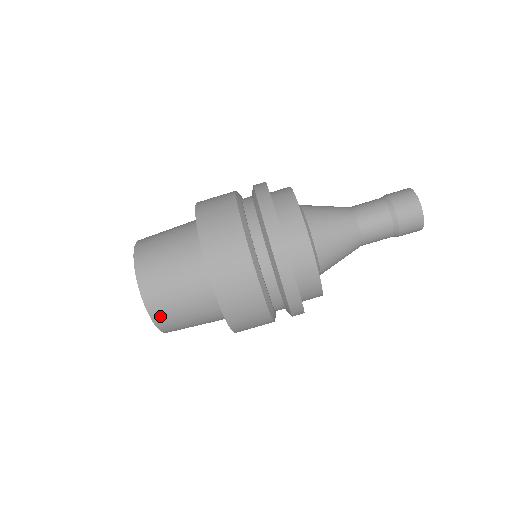
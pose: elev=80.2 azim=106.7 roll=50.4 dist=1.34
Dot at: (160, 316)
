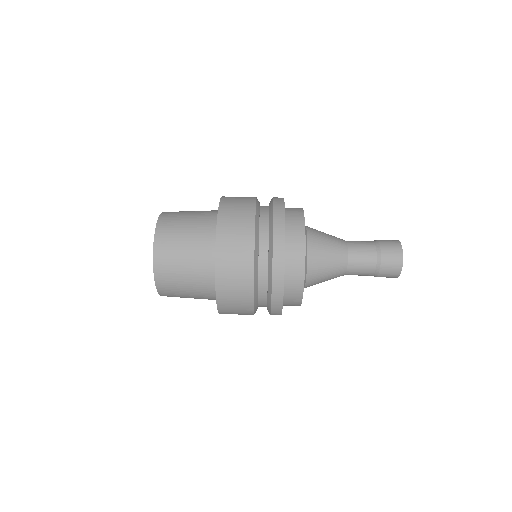
Dot at: (162, 250)
